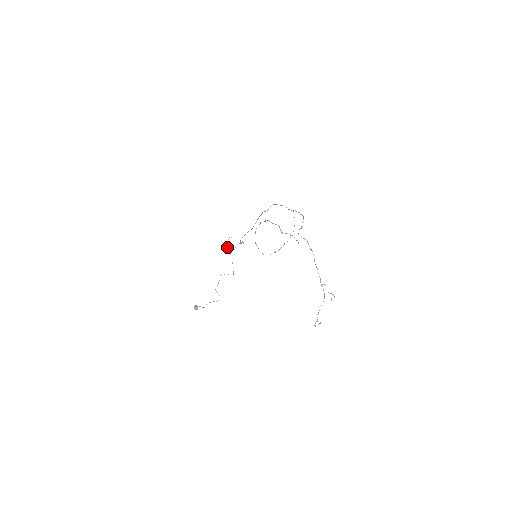
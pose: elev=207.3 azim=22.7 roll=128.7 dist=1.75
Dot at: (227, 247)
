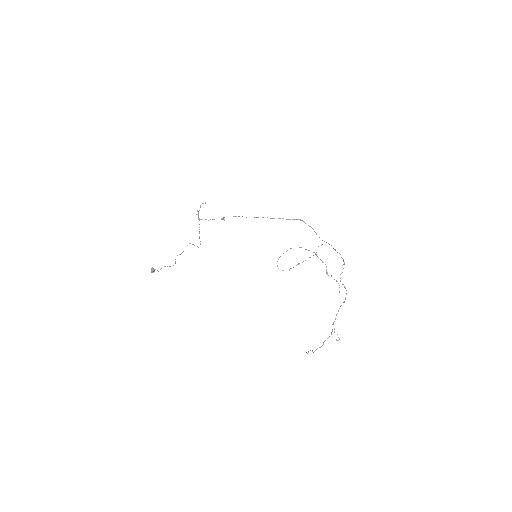
Dot at: occluded
